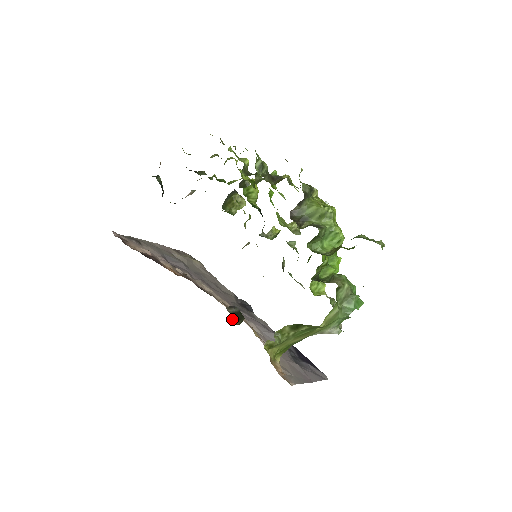
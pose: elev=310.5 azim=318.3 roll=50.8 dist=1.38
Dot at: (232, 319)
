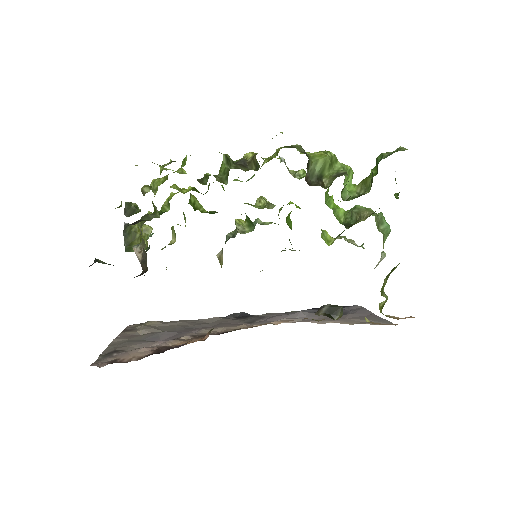
Dot at: occluded
